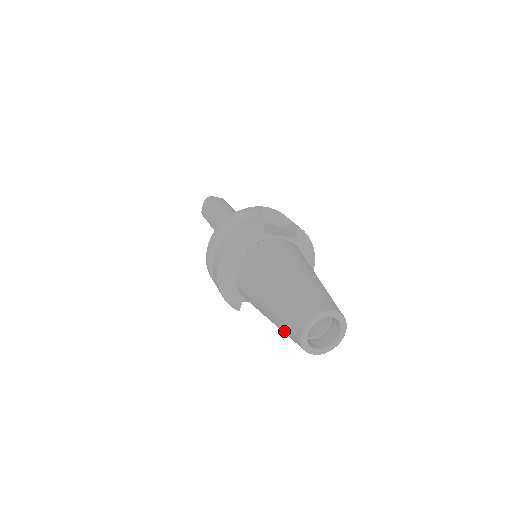
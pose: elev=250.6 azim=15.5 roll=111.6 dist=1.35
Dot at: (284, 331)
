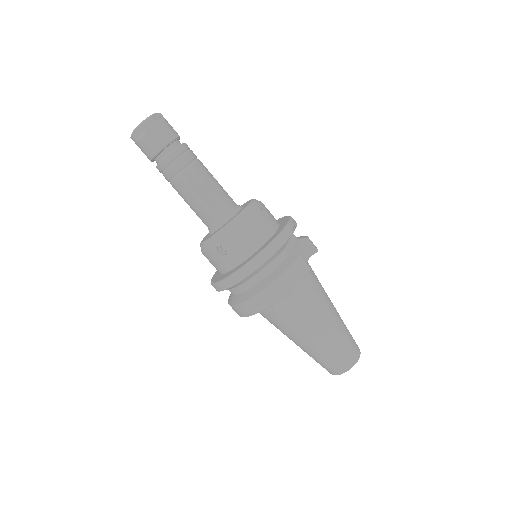
Dot at: (315, 360)
